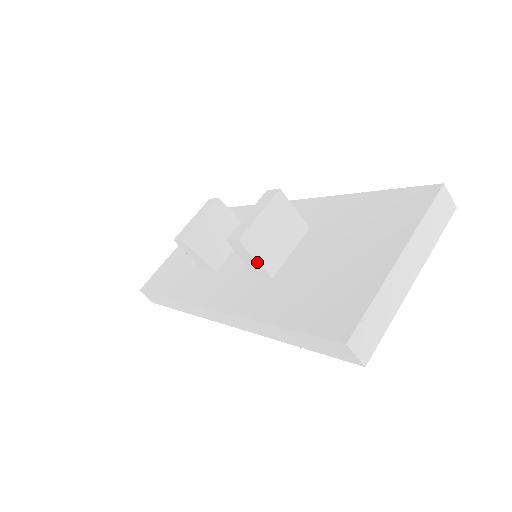
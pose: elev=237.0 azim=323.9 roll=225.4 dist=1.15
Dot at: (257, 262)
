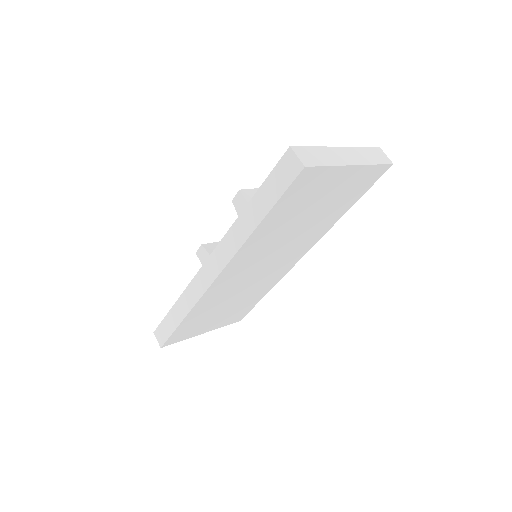
Dot at: occluded
